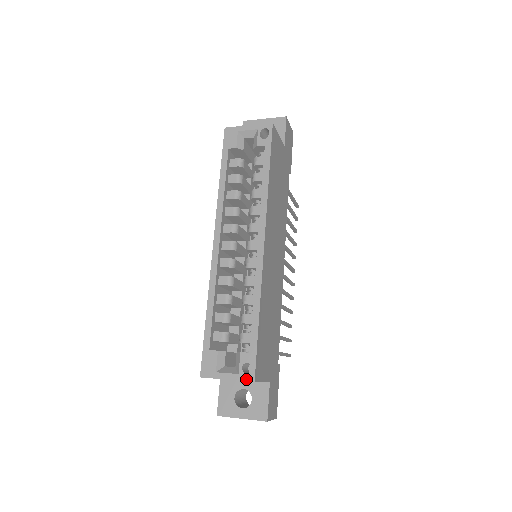
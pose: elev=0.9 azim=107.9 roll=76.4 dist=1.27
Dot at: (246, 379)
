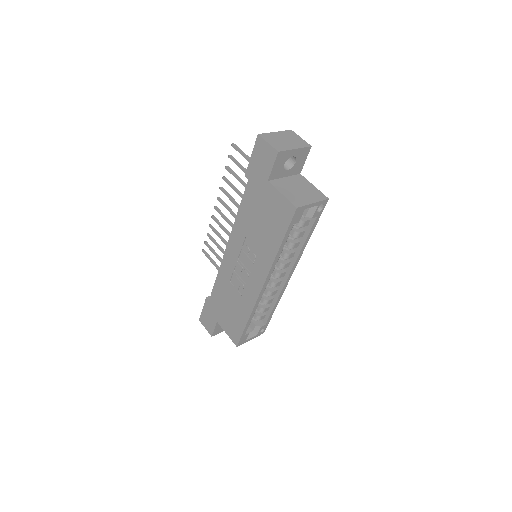
Dot at: occluded
